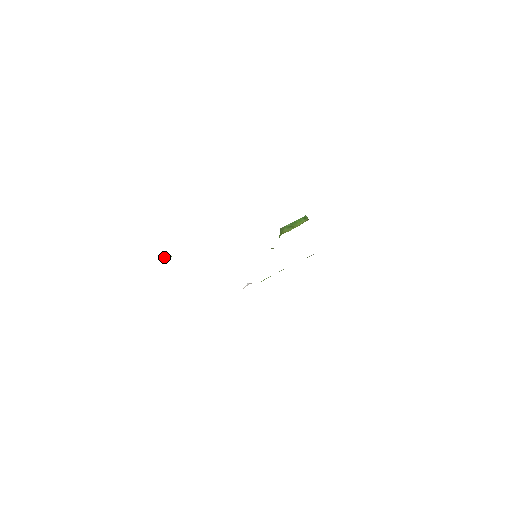
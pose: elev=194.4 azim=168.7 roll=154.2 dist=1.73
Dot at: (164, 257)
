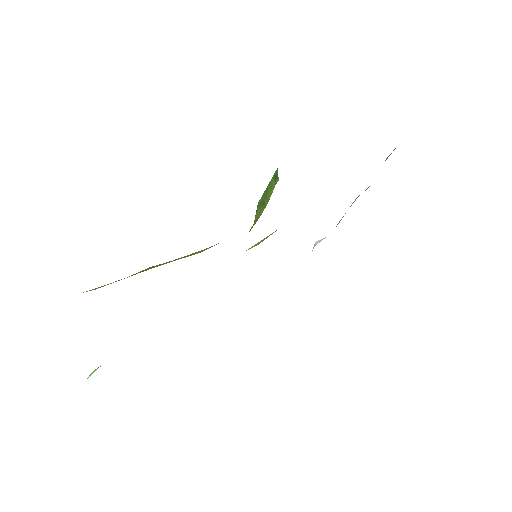
Dot at: occluded
